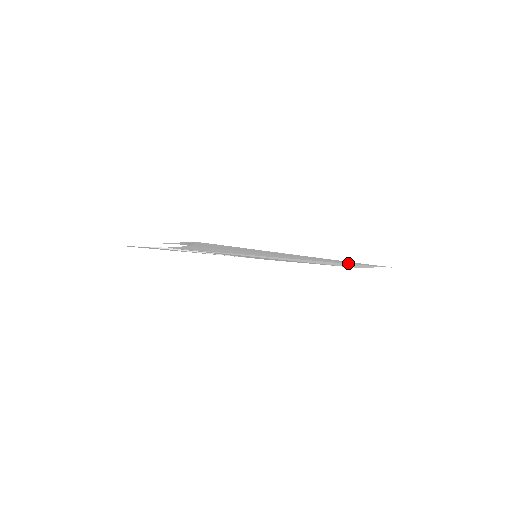
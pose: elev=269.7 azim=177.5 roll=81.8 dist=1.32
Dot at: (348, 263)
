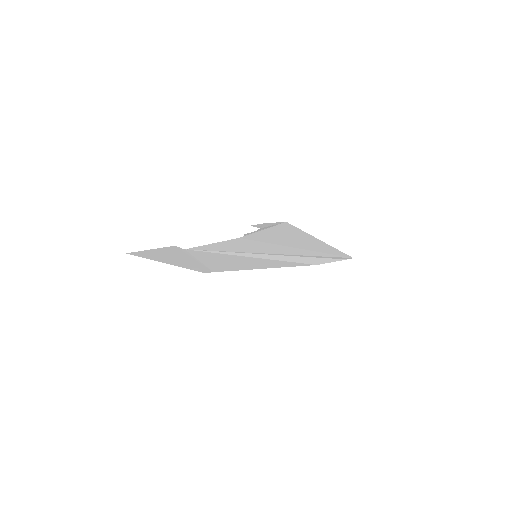
Dot at: (328, 256)
